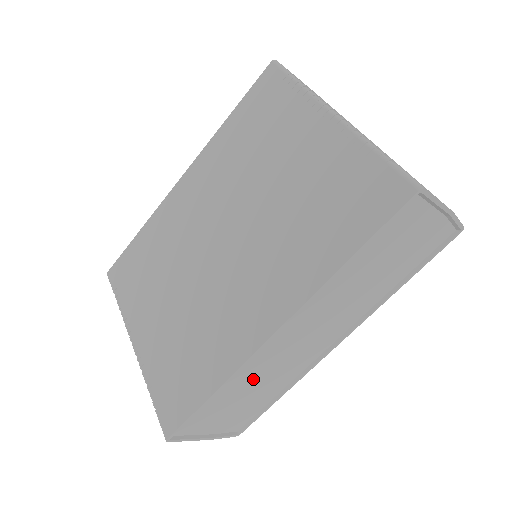
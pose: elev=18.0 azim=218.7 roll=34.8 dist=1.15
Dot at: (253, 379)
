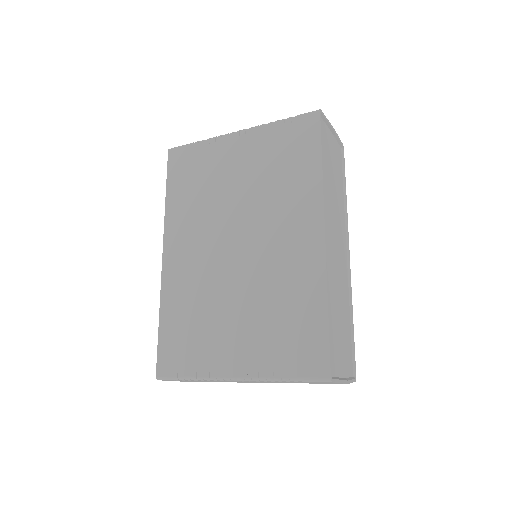
Dot at: (335, 297)
